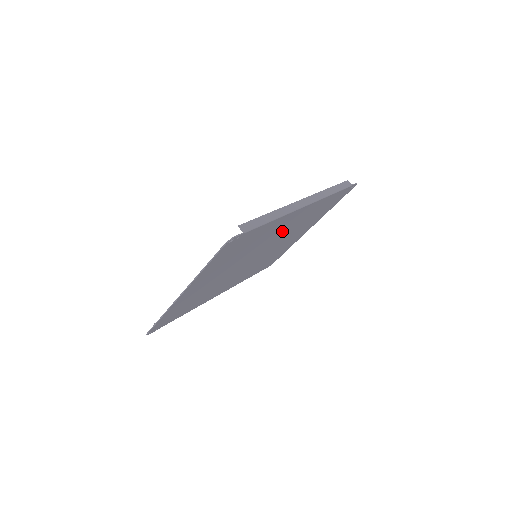
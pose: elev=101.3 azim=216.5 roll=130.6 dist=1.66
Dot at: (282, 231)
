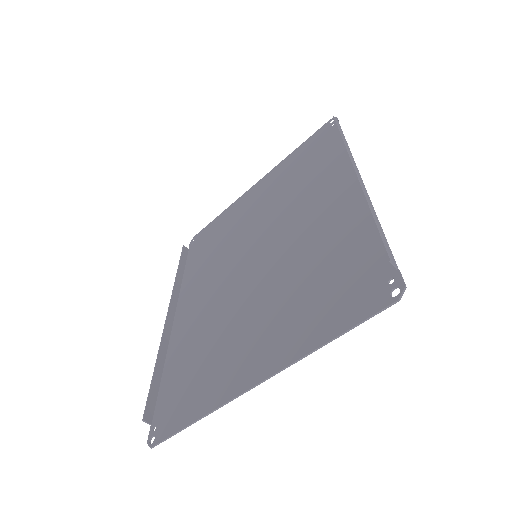
Dot at: (305, 215)
